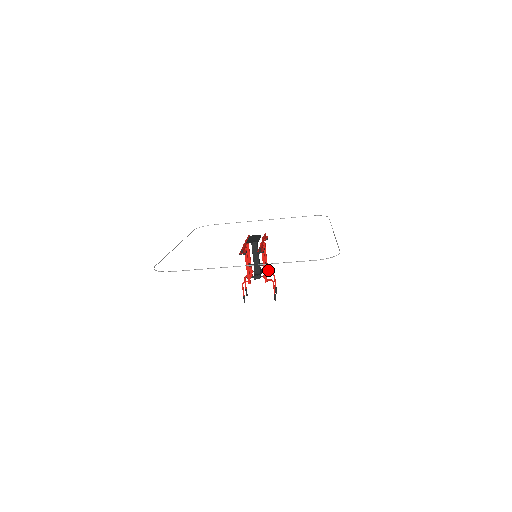
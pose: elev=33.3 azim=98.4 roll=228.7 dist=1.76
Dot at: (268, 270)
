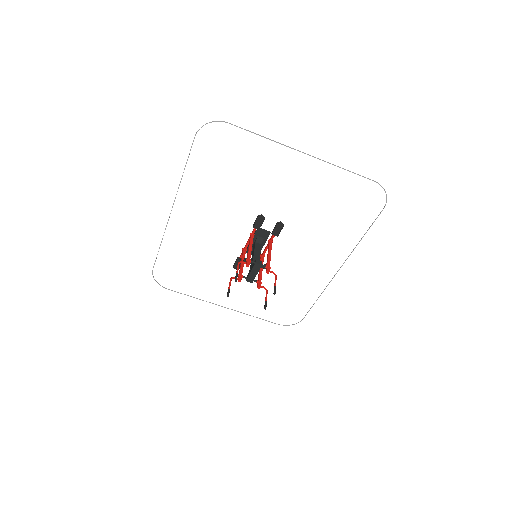
Dot at: (261, 282)
